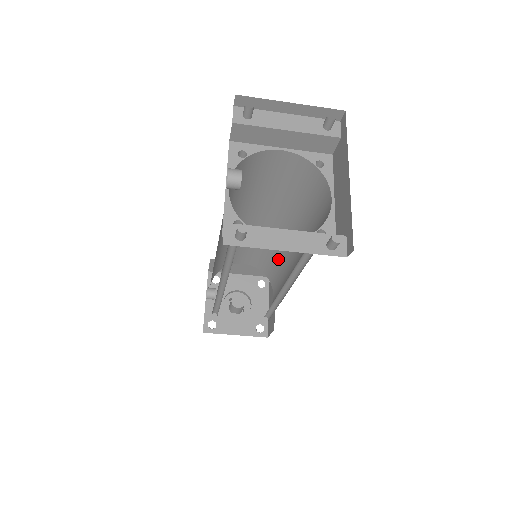
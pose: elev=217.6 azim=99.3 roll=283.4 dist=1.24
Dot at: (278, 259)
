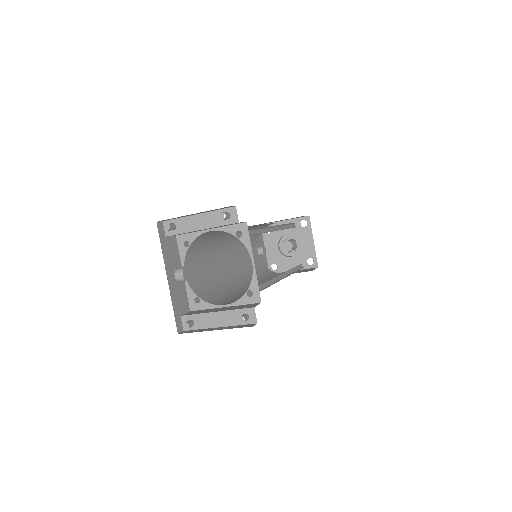
Dot at: occluded
